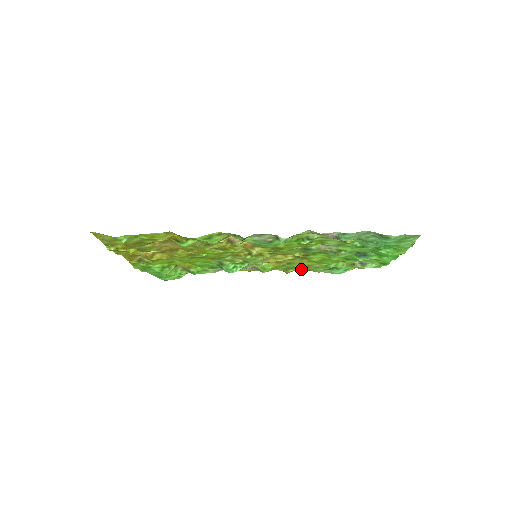
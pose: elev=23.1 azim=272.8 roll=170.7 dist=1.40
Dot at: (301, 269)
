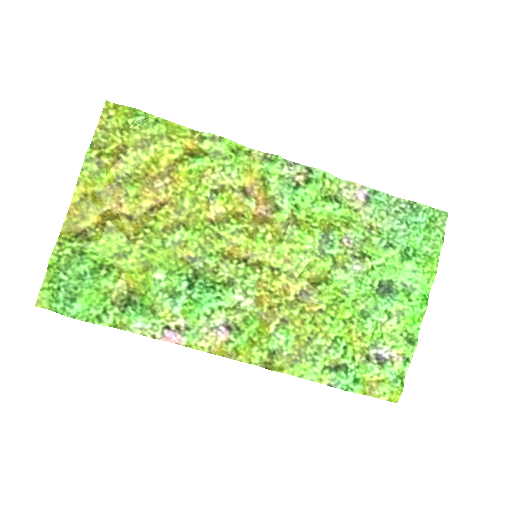
Dot at: (292, 363)
